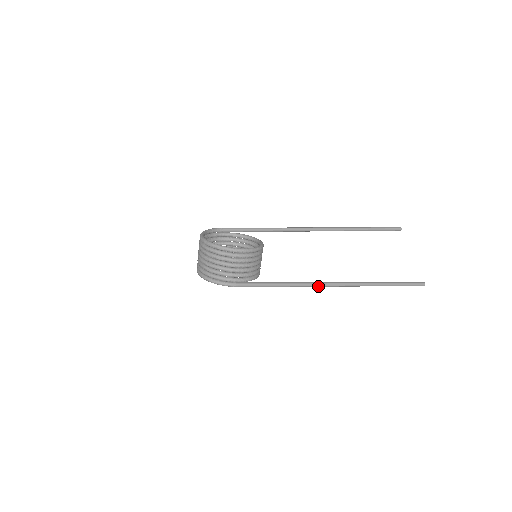
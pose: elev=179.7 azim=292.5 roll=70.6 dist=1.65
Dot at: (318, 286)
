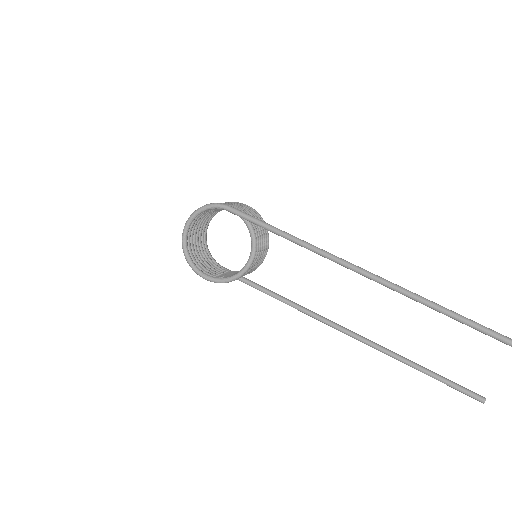
Dot at: (314, 316)
